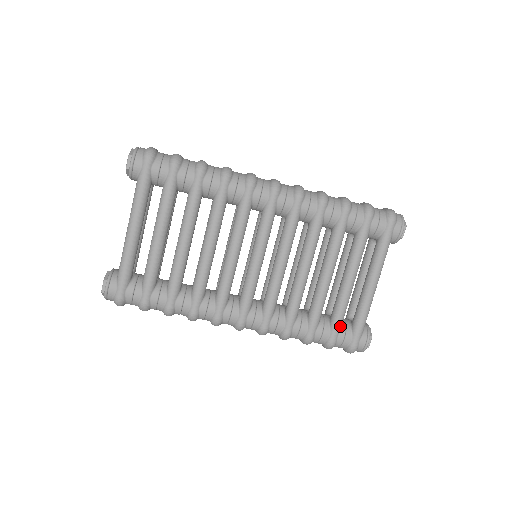
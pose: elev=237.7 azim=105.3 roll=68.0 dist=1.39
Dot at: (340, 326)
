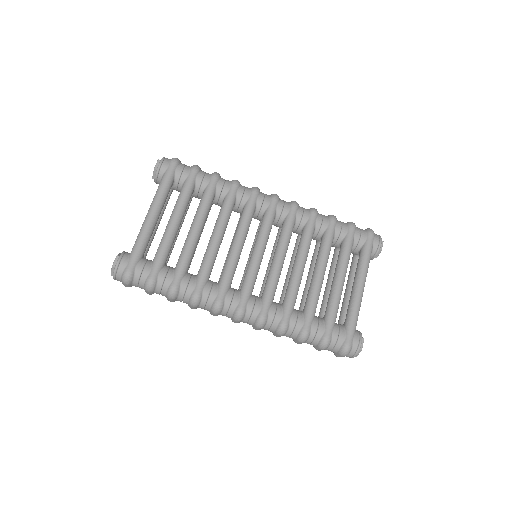
Dot at: (334, 322)
